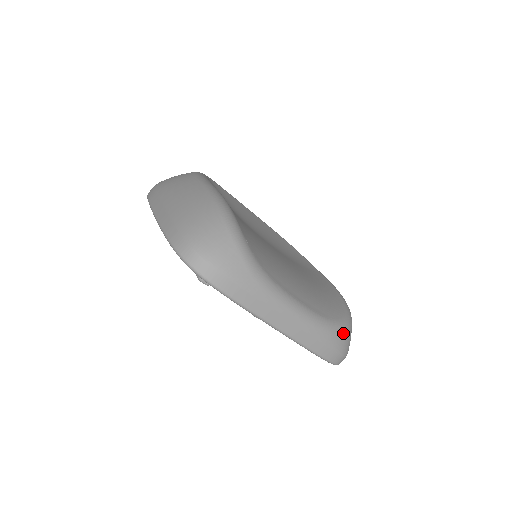
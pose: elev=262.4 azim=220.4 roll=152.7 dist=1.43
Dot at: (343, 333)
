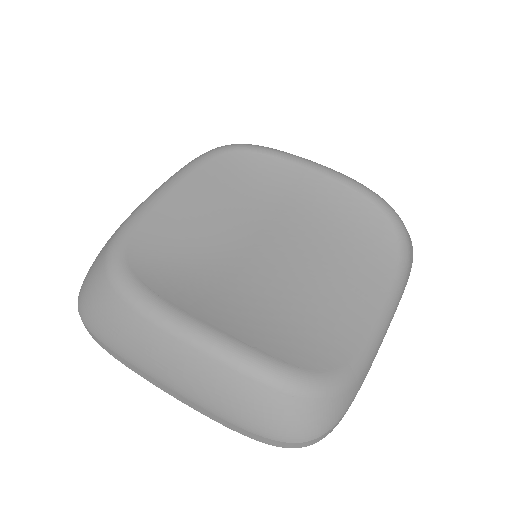
Dot at: (409, 250)
